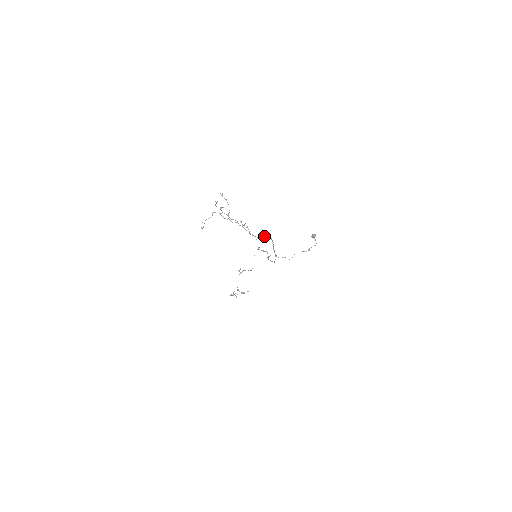
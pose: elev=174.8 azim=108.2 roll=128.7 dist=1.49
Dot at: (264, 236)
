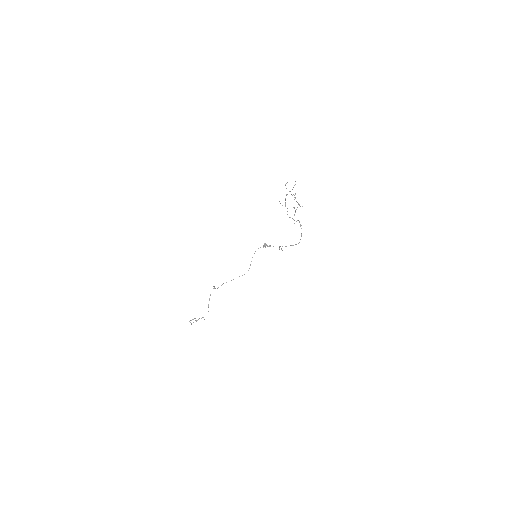
Dot at: (298, 220)
